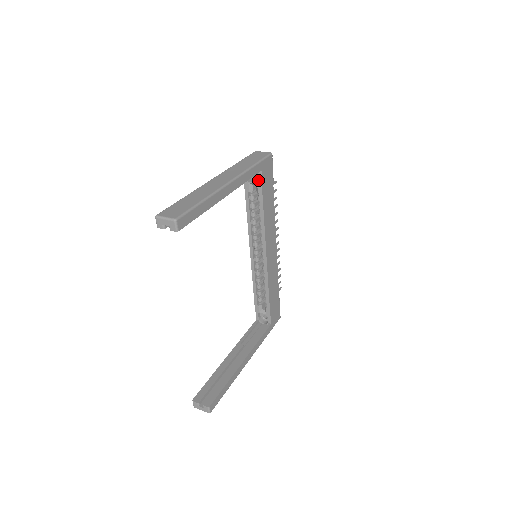
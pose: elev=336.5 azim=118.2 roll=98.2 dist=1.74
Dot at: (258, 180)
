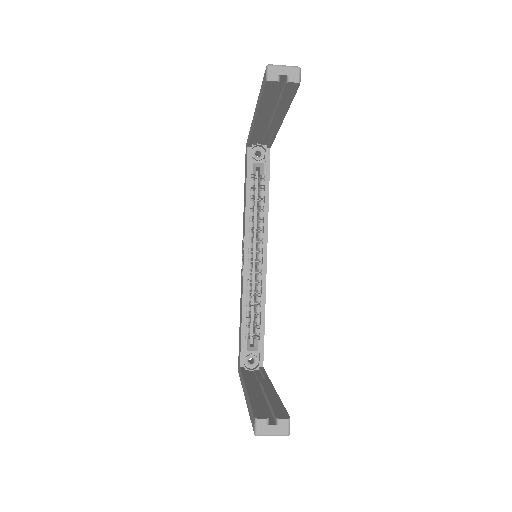
Dot at: (261, 163)
